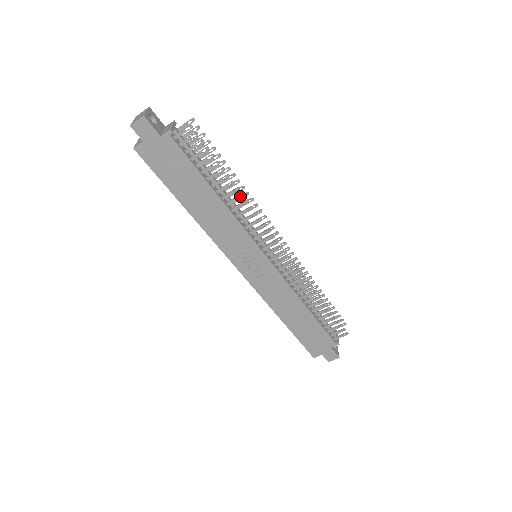
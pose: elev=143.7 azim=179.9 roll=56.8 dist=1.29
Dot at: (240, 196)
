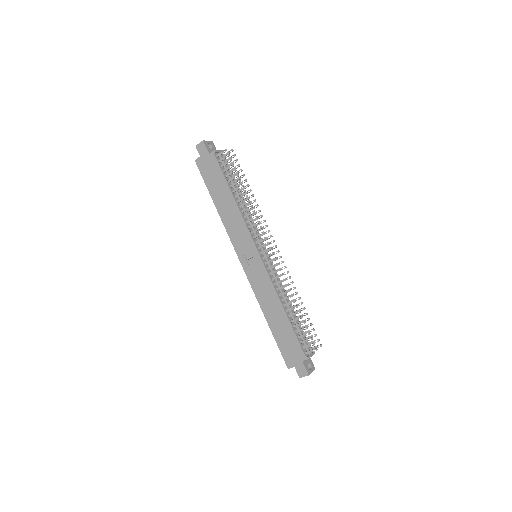
Dot at: (253, 207)
